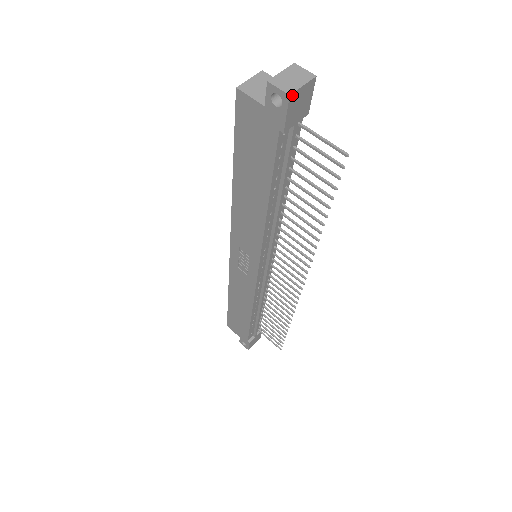
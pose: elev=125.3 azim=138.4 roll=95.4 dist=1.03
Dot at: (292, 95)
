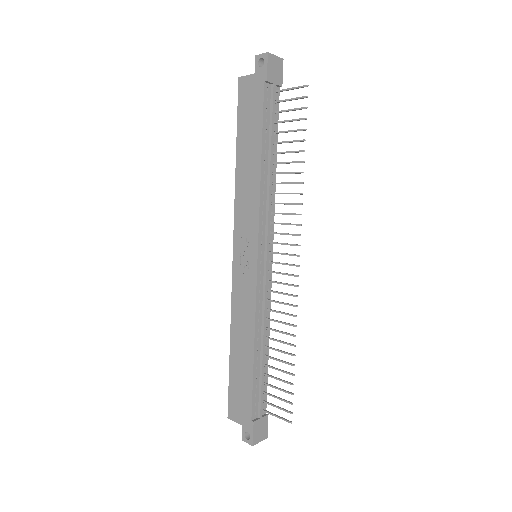
Dot at: (269, 54)
